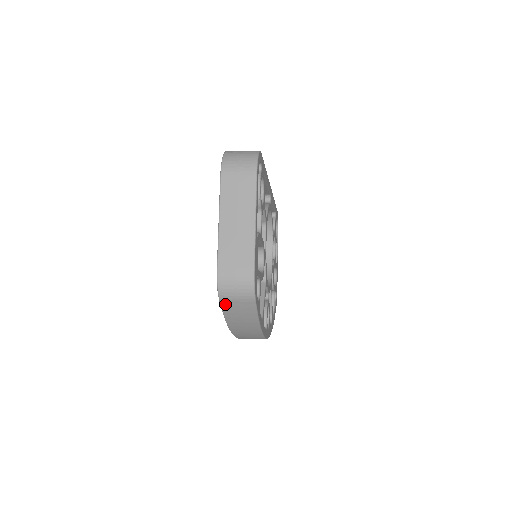
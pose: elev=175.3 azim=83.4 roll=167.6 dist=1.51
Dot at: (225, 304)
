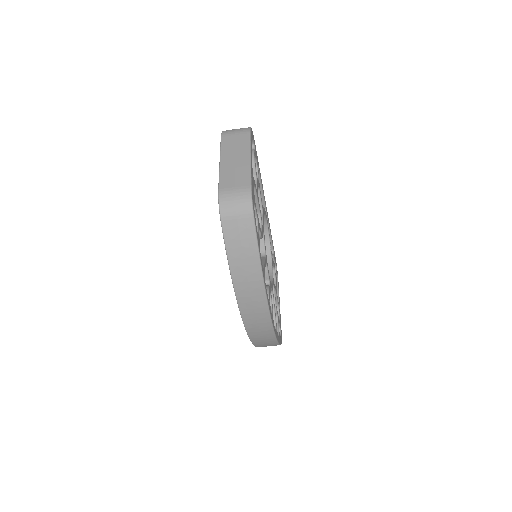
Dot at: (226, 225)
